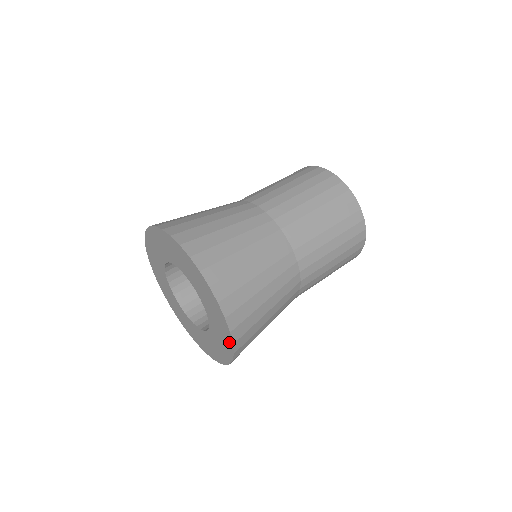
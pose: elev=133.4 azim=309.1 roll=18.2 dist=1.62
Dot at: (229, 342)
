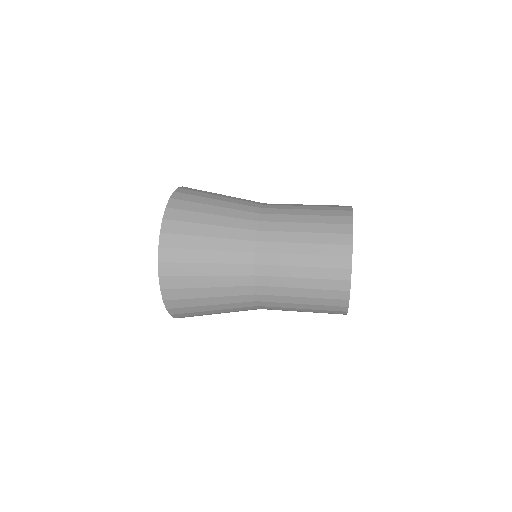
Dot at: occluded
